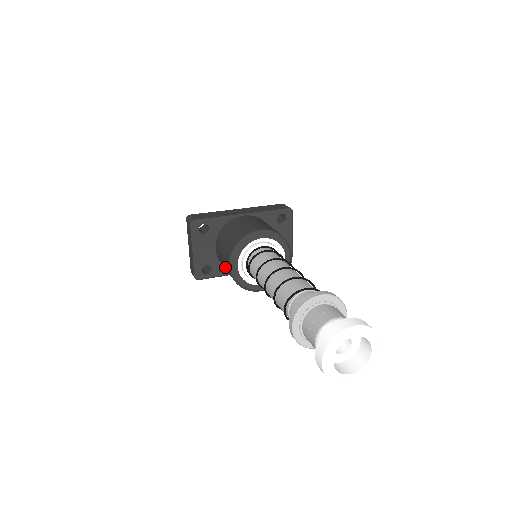
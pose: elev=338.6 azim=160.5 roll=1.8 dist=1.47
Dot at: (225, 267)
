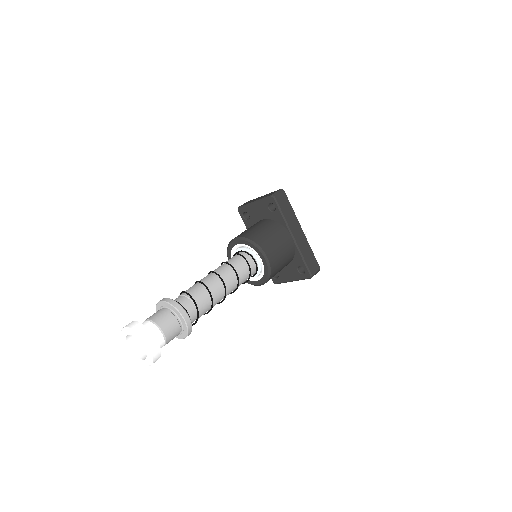
Dot at: (242, 232)
